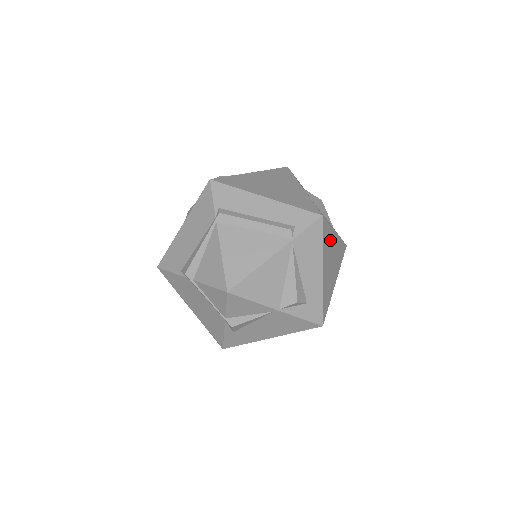
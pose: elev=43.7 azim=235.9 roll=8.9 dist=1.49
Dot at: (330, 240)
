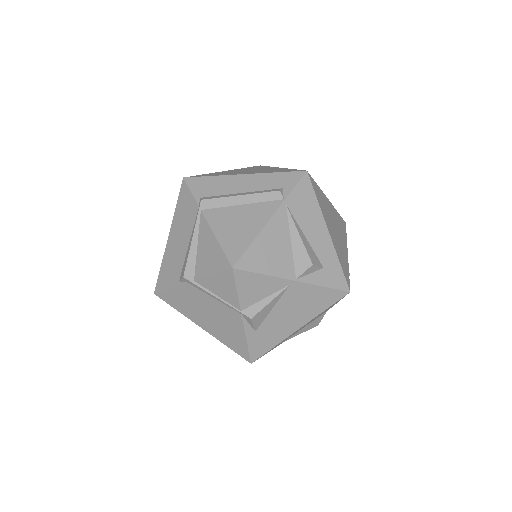
Dot at: (325, 203)
